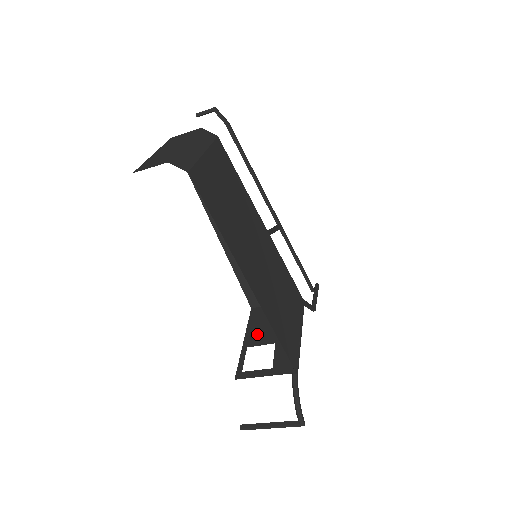
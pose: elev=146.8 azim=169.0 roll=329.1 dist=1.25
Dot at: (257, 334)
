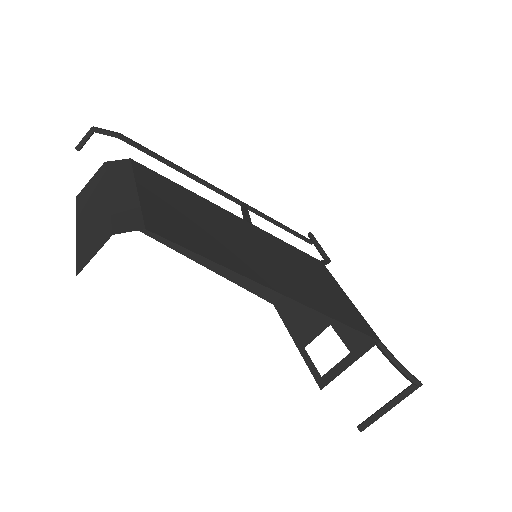
Dot at: (303, 327)
